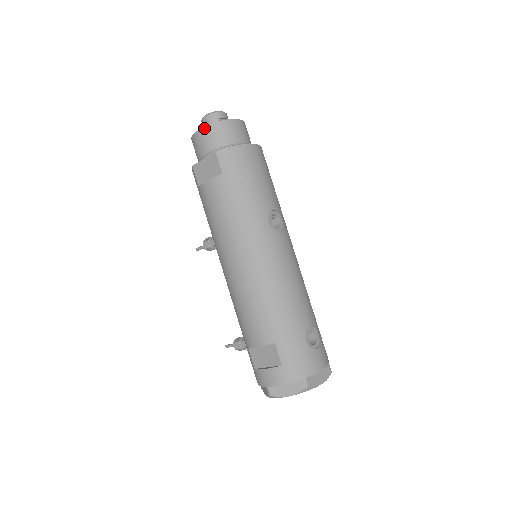
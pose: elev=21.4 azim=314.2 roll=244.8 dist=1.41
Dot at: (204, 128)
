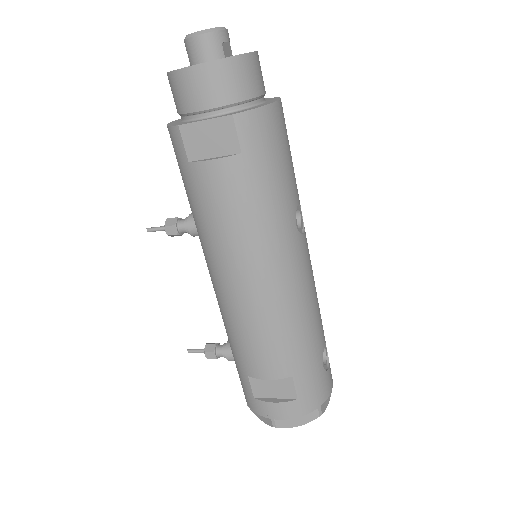
Dot at: (208, 64)
